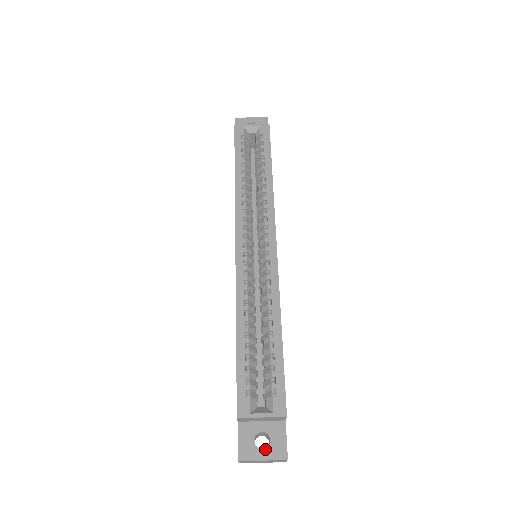
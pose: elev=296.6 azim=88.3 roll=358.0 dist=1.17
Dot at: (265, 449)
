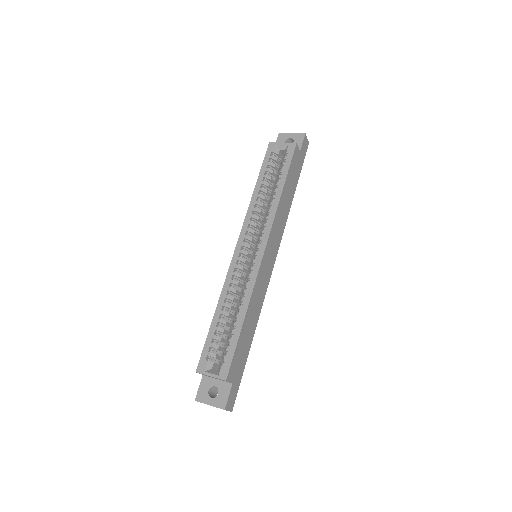
Dot at: (213, 398)
